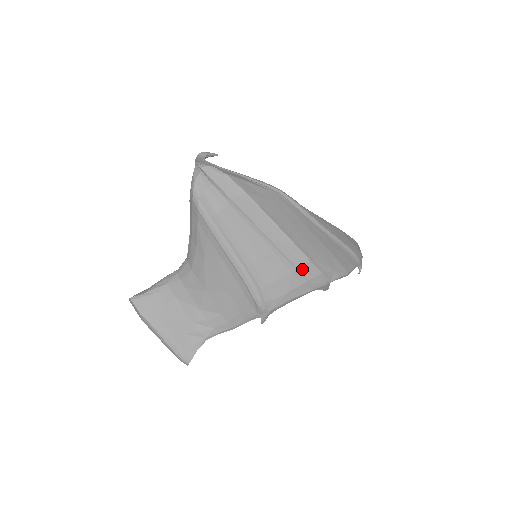
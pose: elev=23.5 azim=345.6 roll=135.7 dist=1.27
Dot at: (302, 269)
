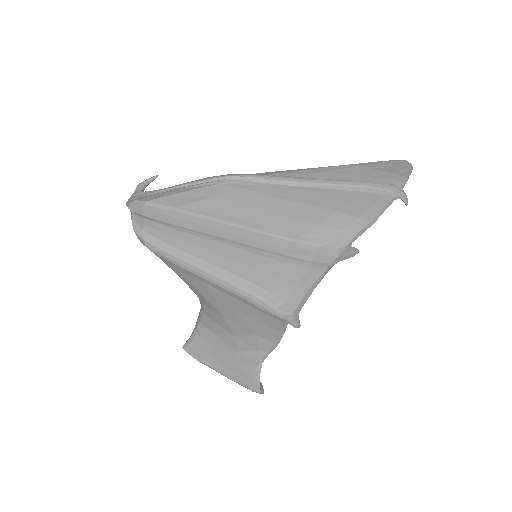
Dot at: (293, 253)
